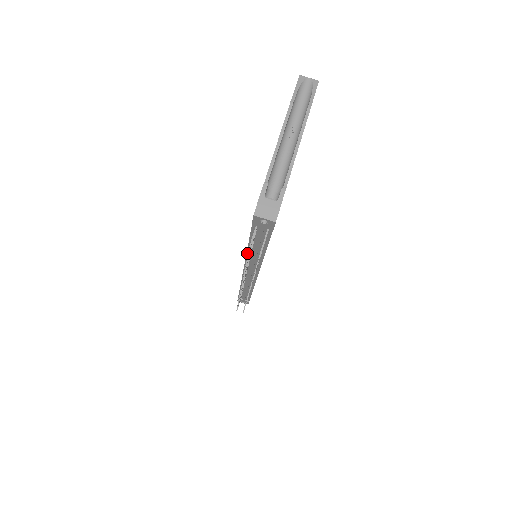
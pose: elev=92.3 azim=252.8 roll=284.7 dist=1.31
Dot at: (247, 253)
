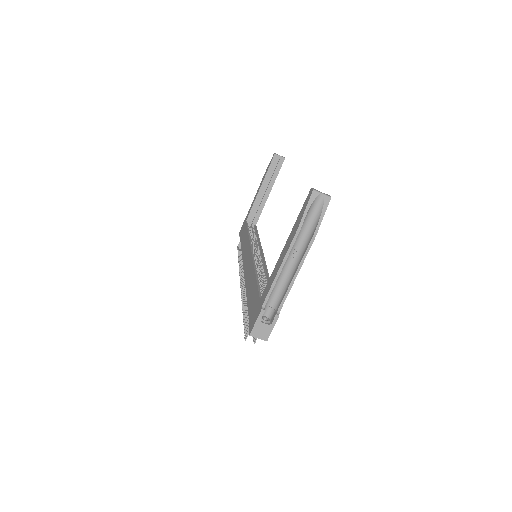
Dot at: (246, 289)
